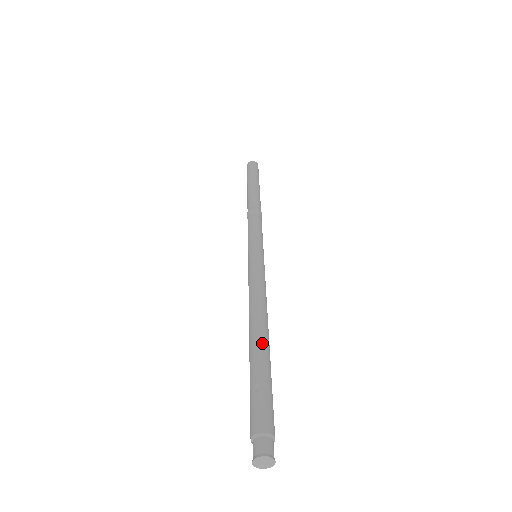
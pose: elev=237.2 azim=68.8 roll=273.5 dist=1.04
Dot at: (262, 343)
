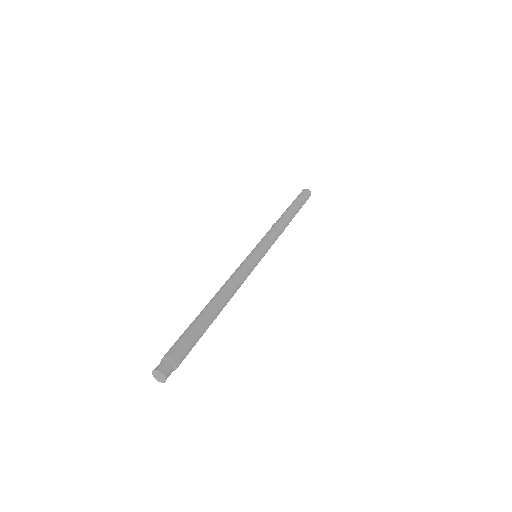
Dot at: (215, 313)
